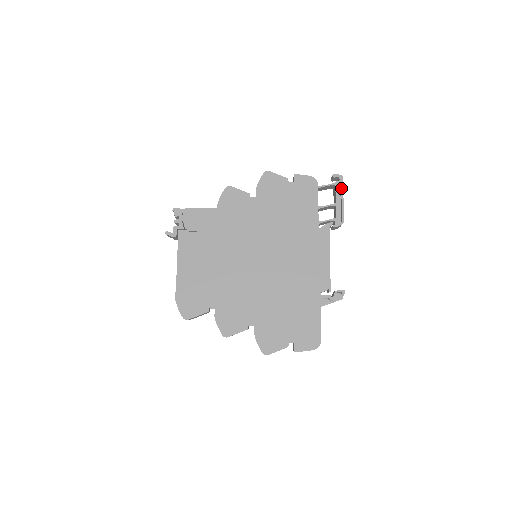
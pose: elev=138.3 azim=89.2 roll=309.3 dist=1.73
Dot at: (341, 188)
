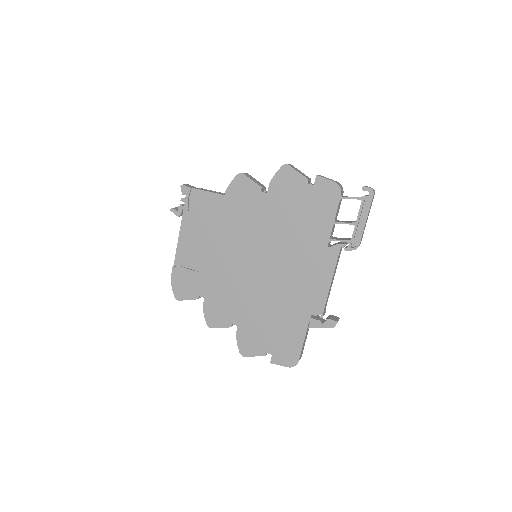
Dot at: (368, 206)
